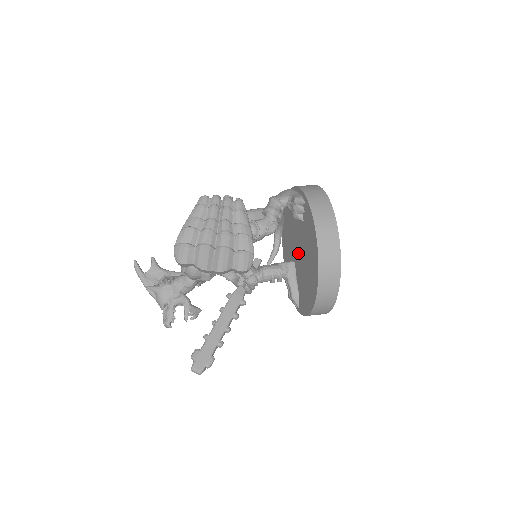
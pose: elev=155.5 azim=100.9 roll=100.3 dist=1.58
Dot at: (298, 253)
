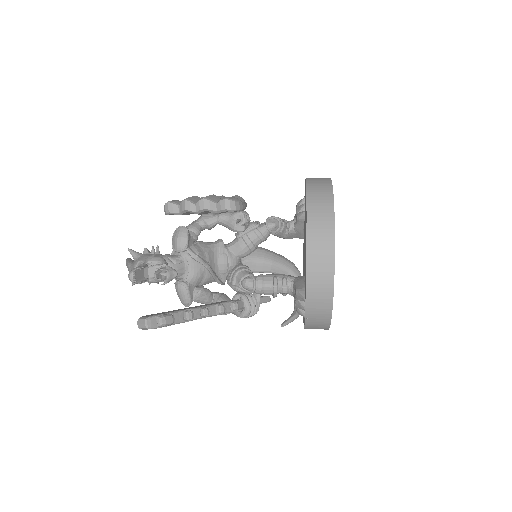
Dot at: occluded
